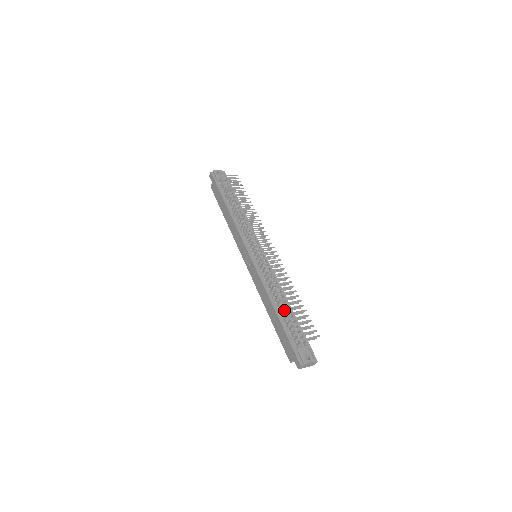
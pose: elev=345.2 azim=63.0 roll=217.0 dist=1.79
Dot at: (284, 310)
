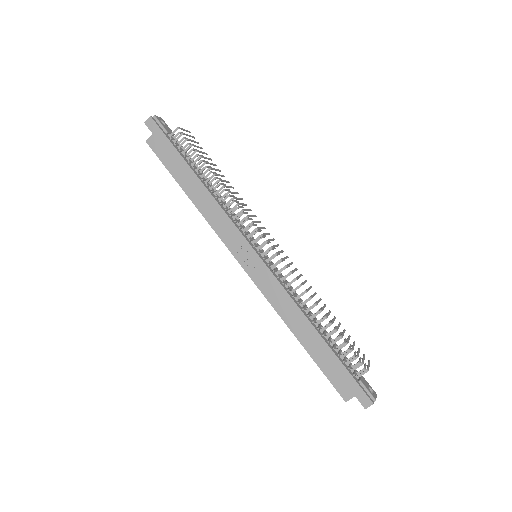
Dot at: (333, 332)
